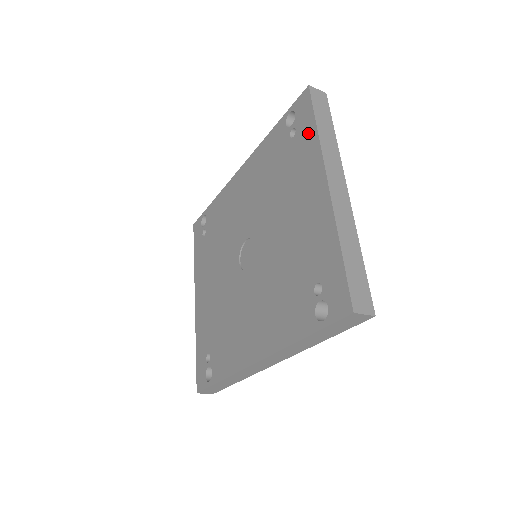
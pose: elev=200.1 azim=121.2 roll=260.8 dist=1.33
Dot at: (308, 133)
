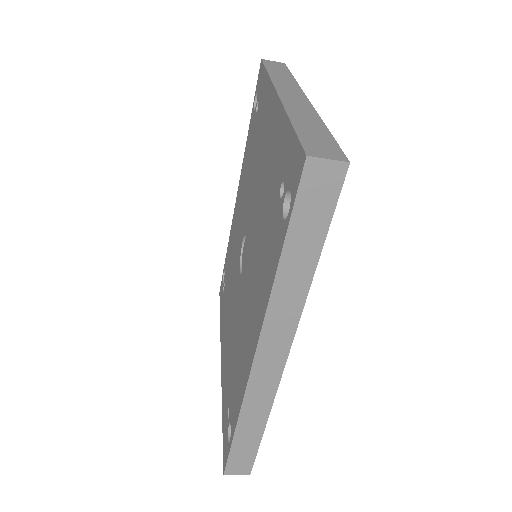
Dot at: (264, 87)
